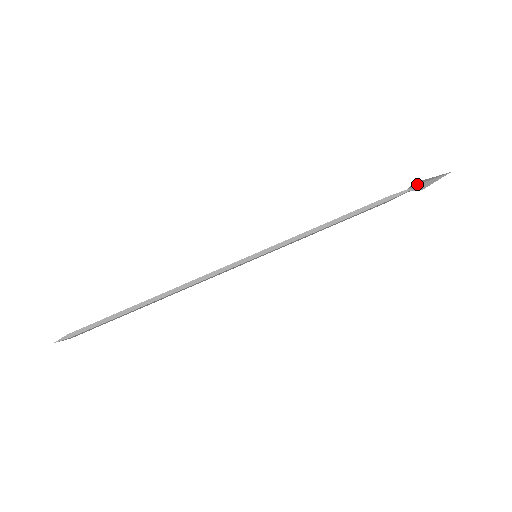
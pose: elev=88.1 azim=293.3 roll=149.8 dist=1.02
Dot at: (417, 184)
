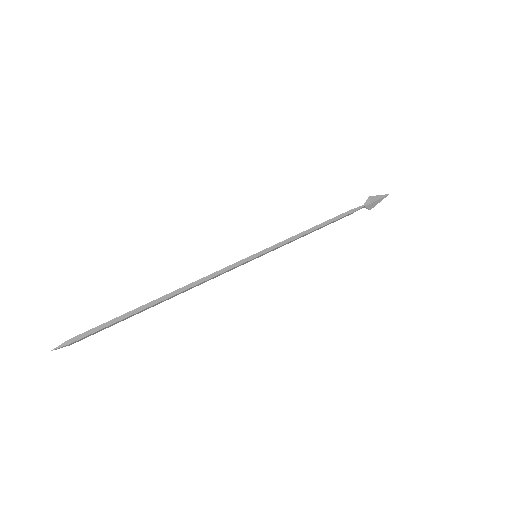
Dot at: (369, 204)
